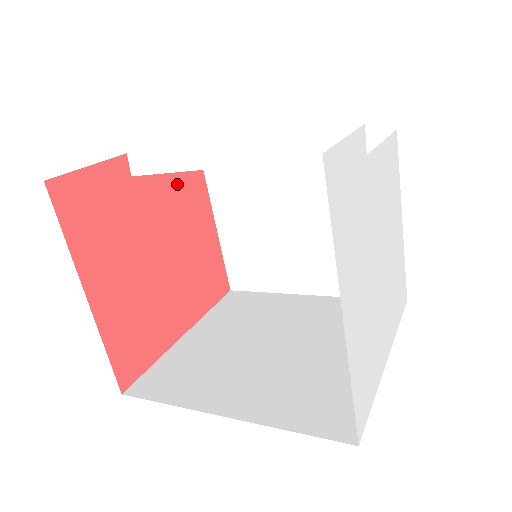
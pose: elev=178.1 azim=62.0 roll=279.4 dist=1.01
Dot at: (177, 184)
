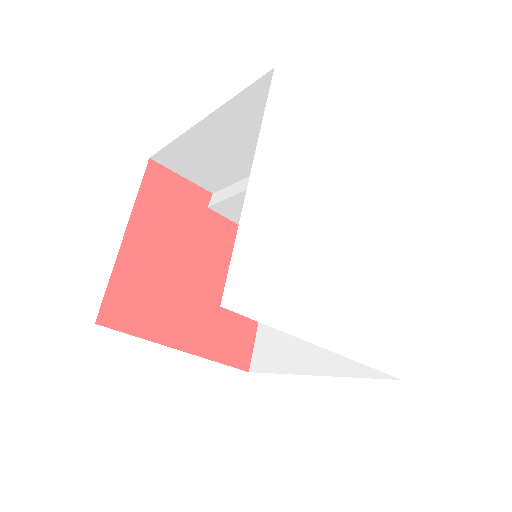
Dot at: occluded
